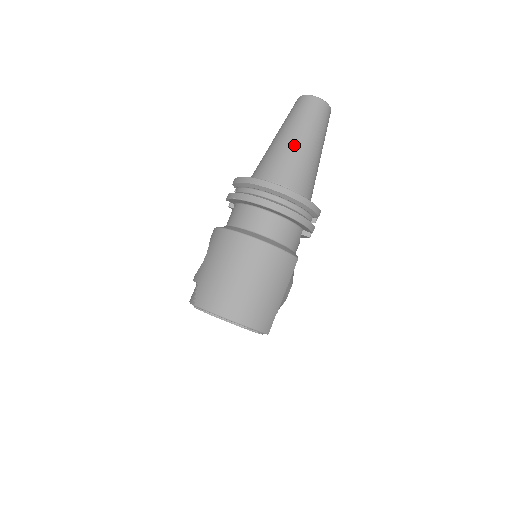
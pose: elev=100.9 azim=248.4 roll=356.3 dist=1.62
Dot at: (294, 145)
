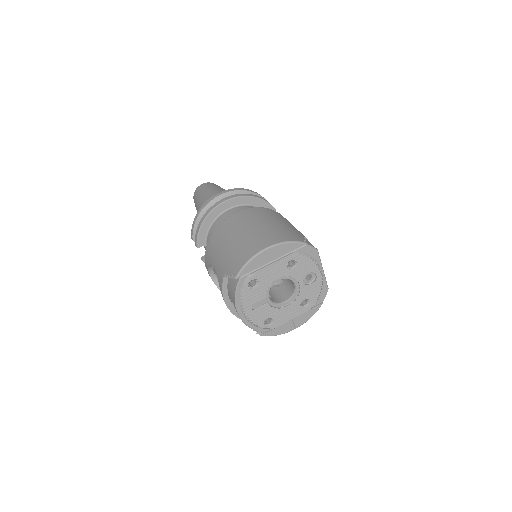
Dot at: (211, 194)
